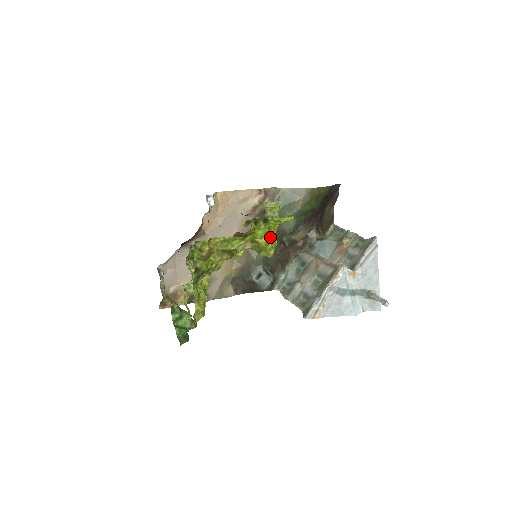
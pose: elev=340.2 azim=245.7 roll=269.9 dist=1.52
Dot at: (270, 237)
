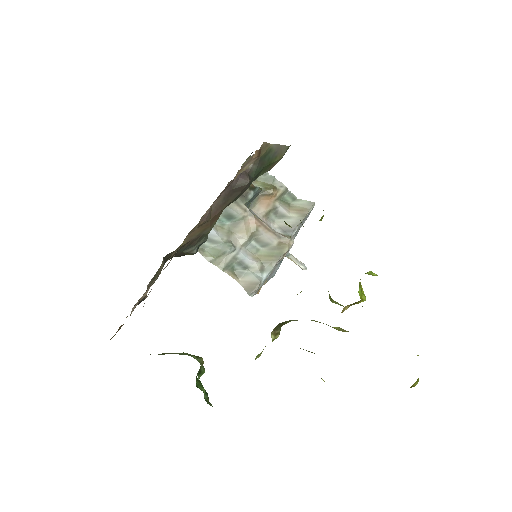
Dot at: (364, 294)
